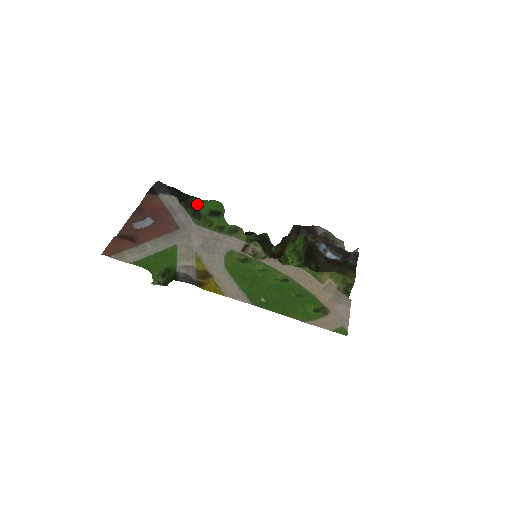
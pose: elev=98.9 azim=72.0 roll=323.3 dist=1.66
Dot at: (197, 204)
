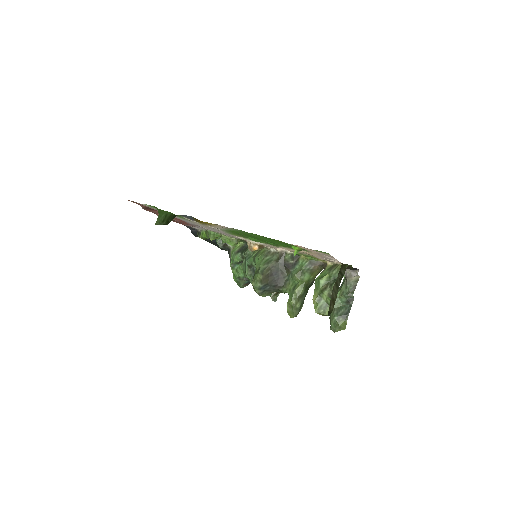
Dot at: occluded
